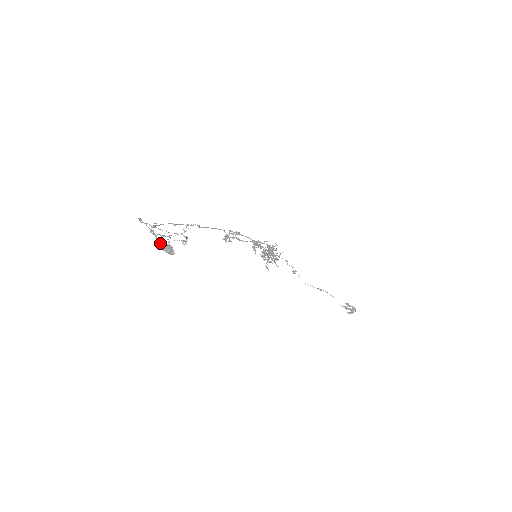
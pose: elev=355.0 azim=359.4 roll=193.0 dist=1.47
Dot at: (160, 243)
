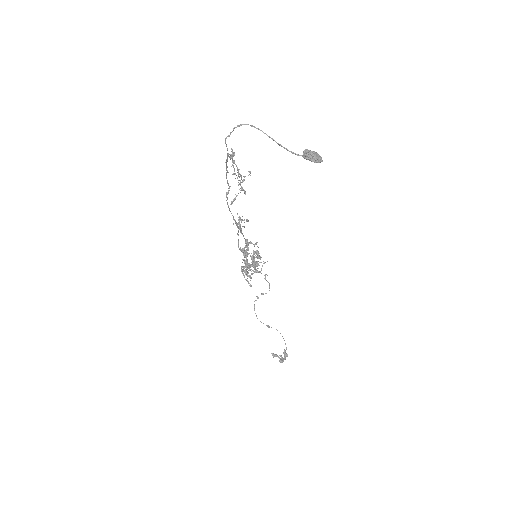
Dot at: occluded
